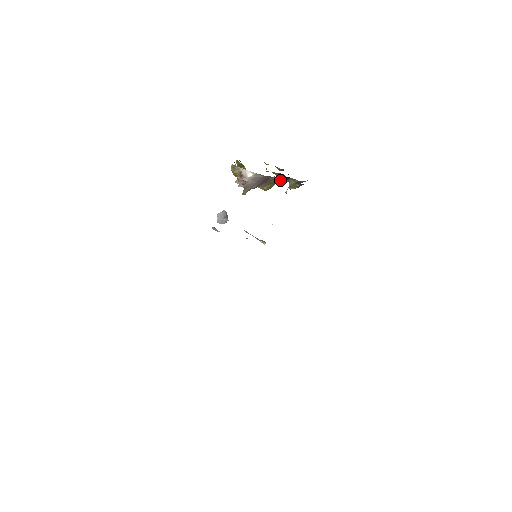
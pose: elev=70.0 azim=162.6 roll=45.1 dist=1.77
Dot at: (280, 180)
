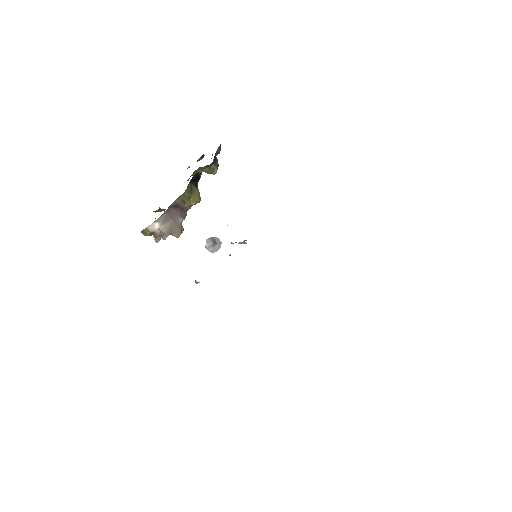
Dot at: (198, 180)
